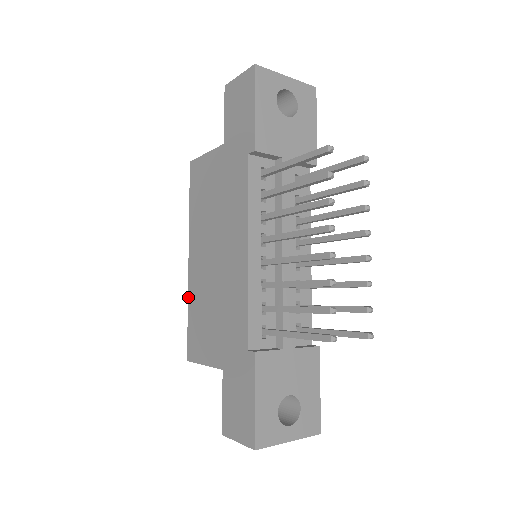
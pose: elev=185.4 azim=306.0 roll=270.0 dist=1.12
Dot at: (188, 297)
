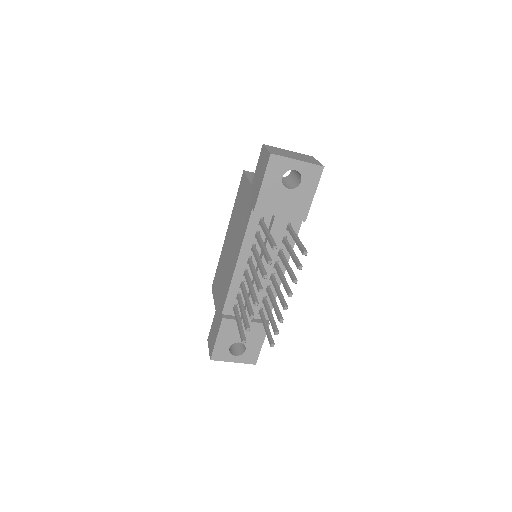
Dot at: occluded
